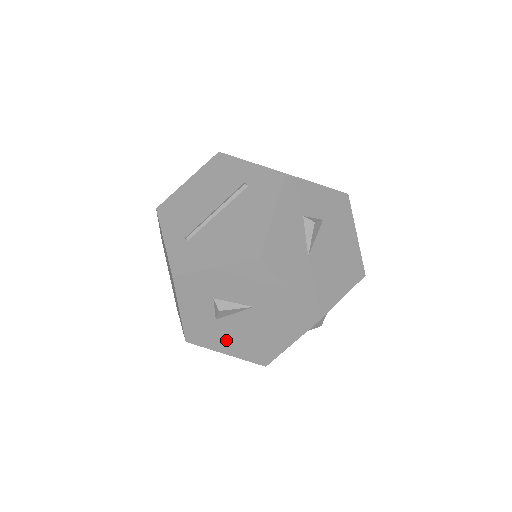
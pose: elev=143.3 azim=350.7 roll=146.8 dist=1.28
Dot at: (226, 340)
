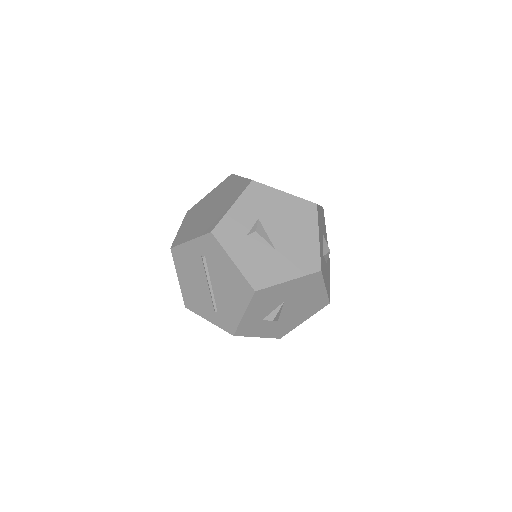
Dot at: (295, 319)
